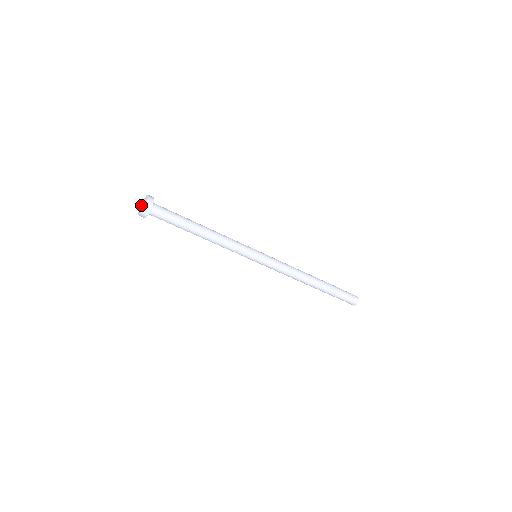
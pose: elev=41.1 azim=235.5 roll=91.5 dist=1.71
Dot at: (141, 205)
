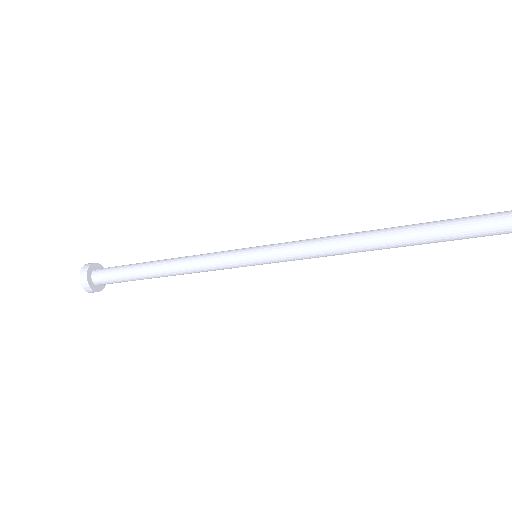
Dot at: occluded
